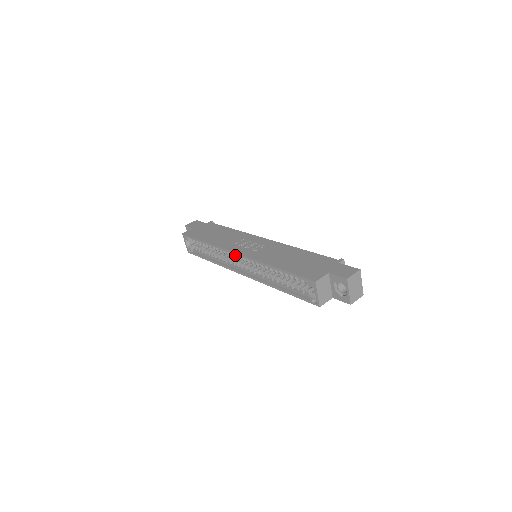
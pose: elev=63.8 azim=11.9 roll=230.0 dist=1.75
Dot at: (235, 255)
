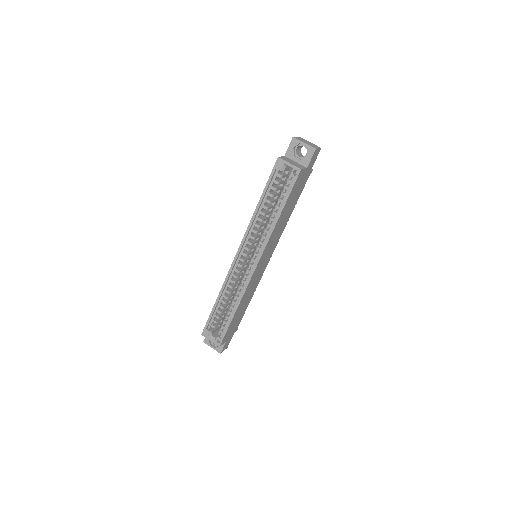
Dot at: (239, 264)
